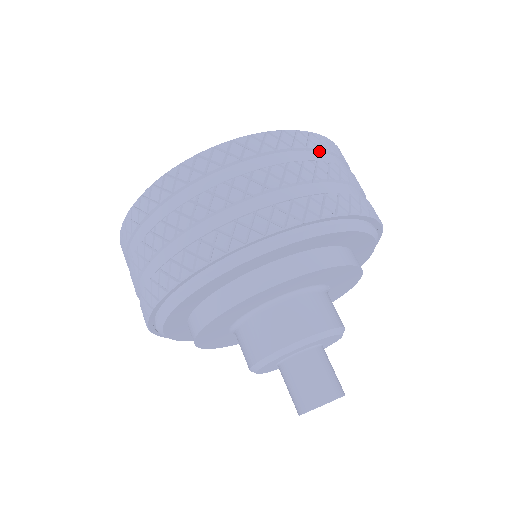
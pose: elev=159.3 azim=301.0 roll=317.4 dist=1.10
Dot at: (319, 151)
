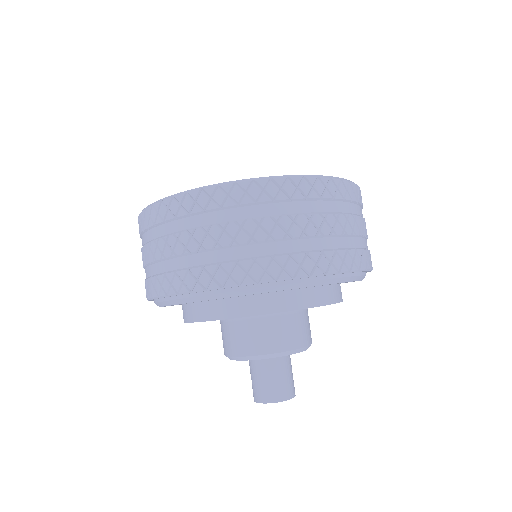
Dot at: occluded
